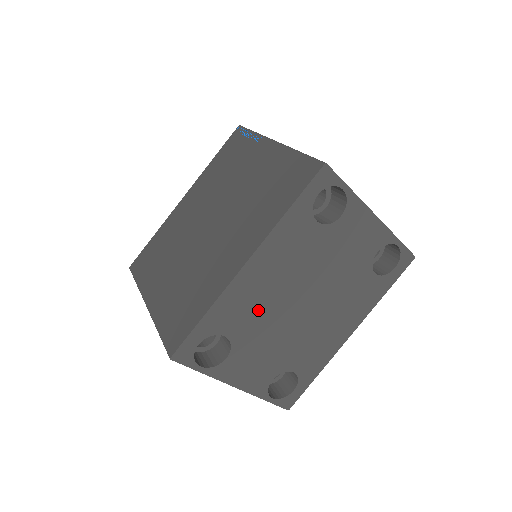
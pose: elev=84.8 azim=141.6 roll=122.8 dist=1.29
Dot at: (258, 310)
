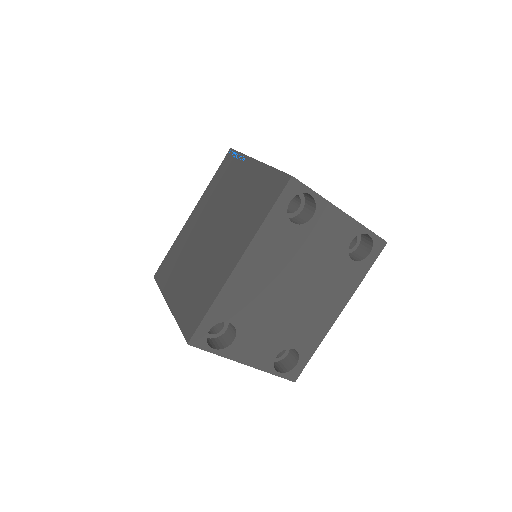
Dot at: (254, 299)
